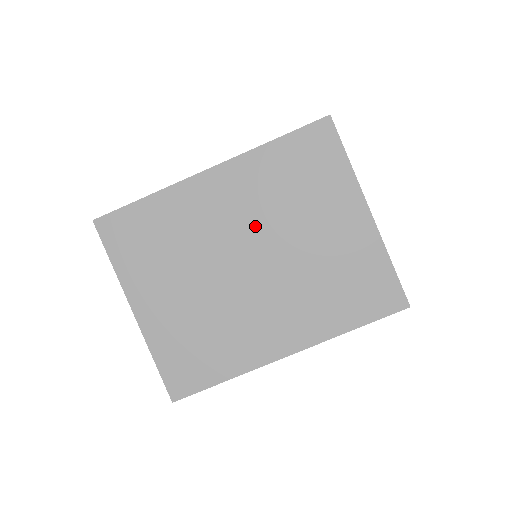
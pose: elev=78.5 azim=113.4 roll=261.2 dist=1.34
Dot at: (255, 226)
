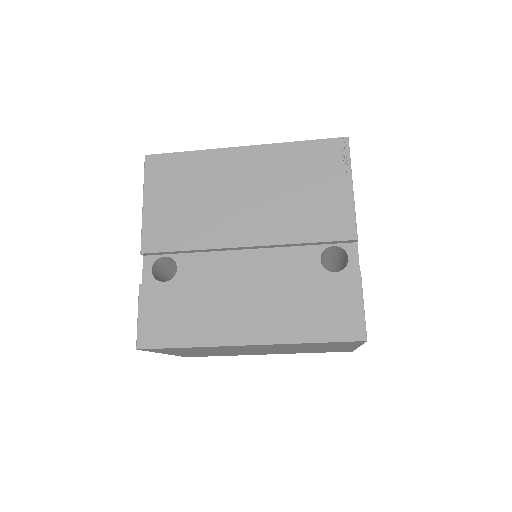
Dot at: occluded
